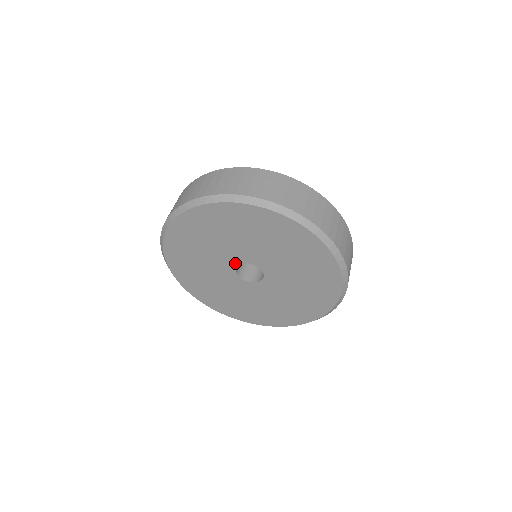
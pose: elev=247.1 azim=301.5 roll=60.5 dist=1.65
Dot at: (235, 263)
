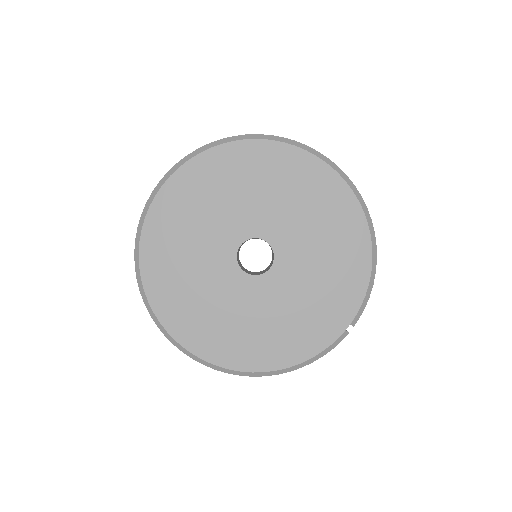
Dot at: (232, 253)
